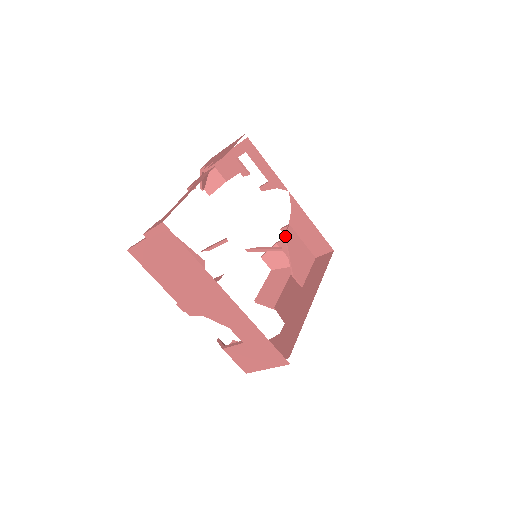
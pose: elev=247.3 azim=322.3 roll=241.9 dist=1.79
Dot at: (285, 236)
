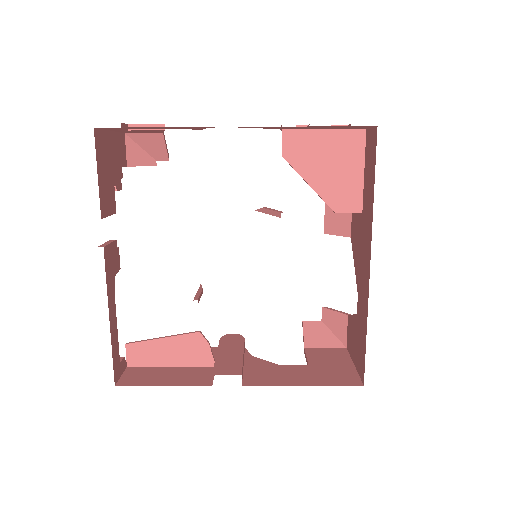
Dot at: occluded
